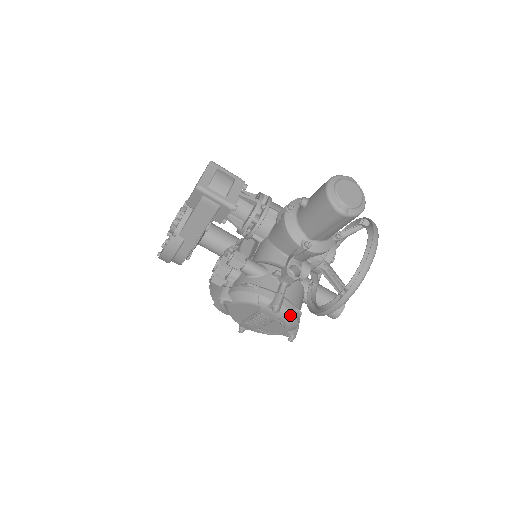
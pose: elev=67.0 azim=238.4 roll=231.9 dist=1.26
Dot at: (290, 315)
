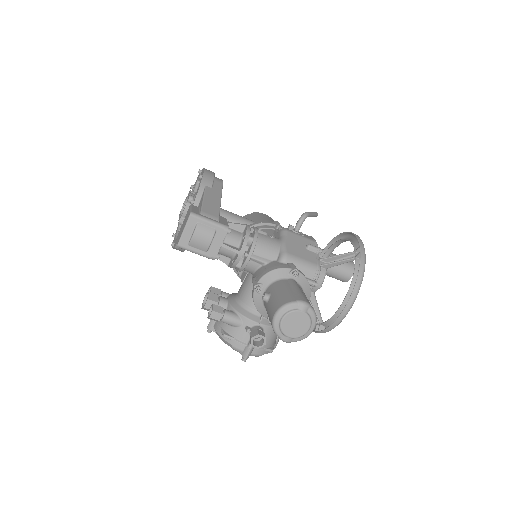
Dot at: occluded
